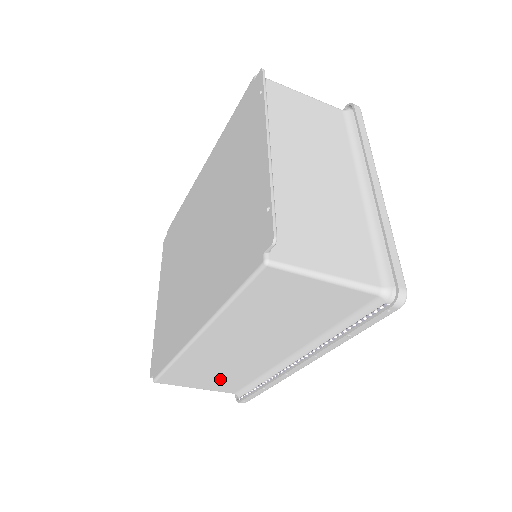
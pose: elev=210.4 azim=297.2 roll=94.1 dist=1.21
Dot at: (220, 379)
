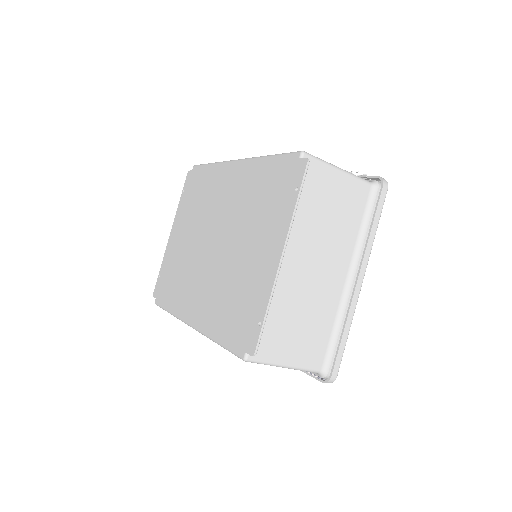
Dot at: occluded
